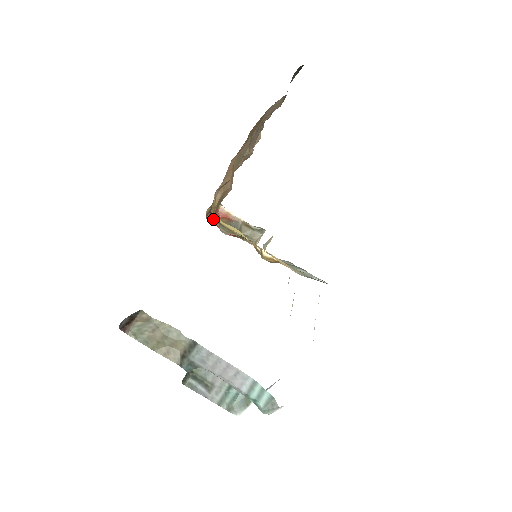
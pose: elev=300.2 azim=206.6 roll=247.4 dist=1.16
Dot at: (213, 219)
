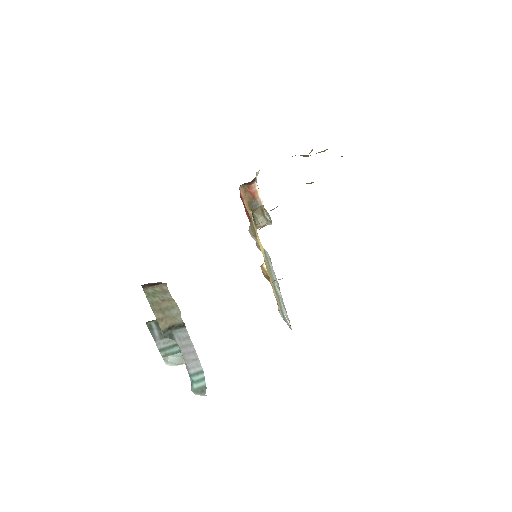
Dot at: (243, 191)
